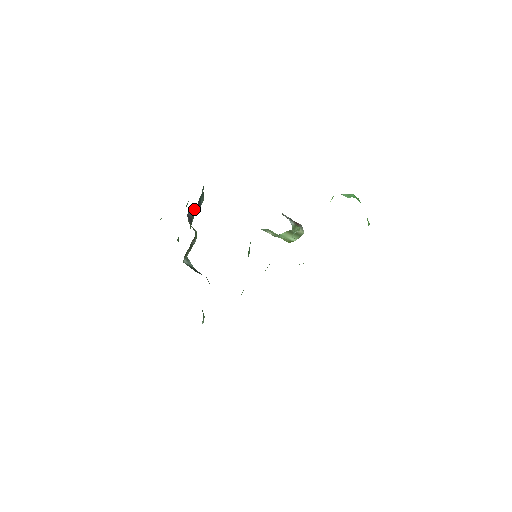
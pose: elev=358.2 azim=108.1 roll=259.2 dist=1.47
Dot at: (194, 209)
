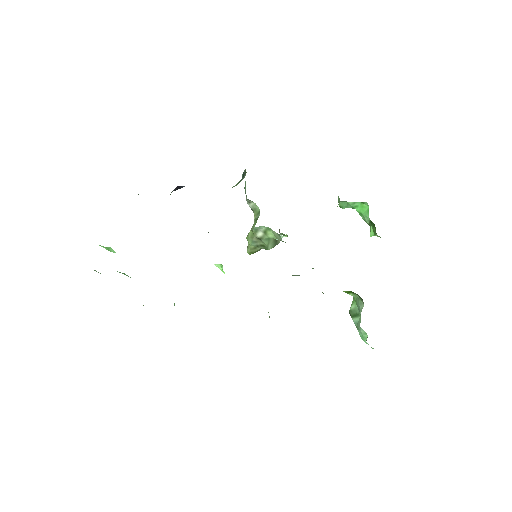
Dot at: (178, 187)
